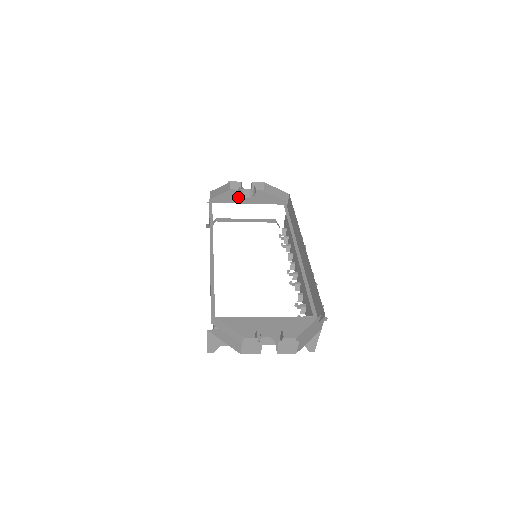
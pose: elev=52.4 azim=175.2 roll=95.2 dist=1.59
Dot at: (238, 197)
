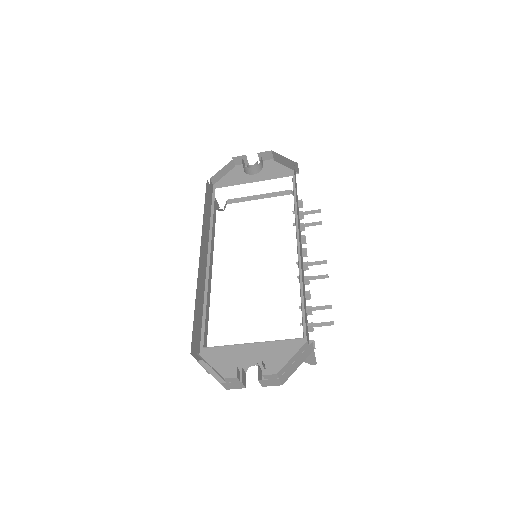
Dot at: (243, 175)
